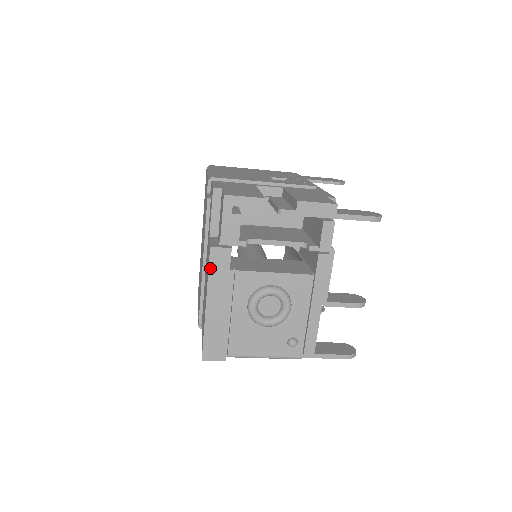
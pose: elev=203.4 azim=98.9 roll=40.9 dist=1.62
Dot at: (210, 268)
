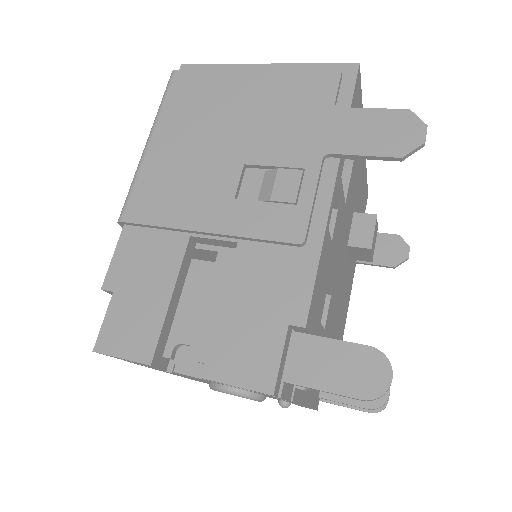
Dot at: occluded
